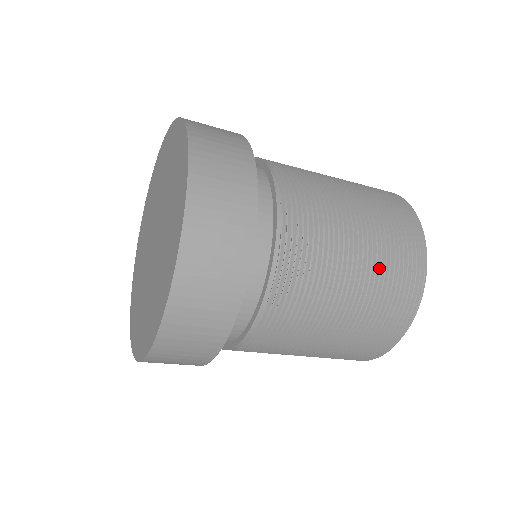
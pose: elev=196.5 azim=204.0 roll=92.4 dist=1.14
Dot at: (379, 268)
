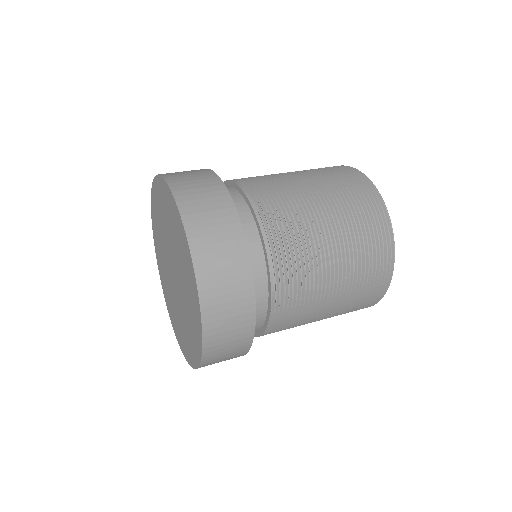
Dot at: (323, 178)
